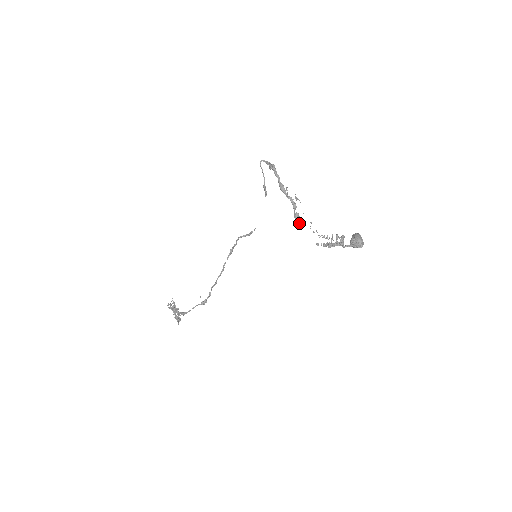
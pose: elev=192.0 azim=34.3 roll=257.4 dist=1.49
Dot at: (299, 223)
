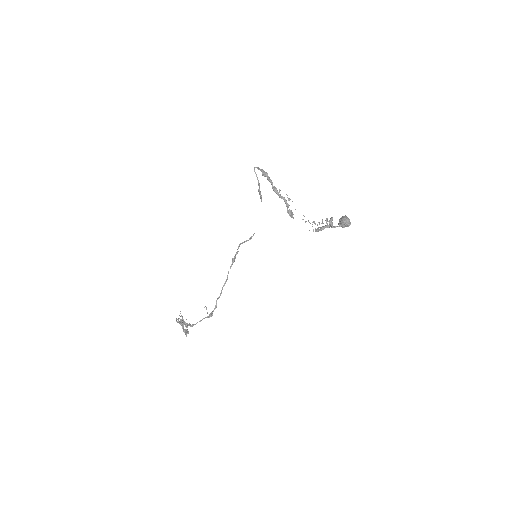
Dot at: occluded
